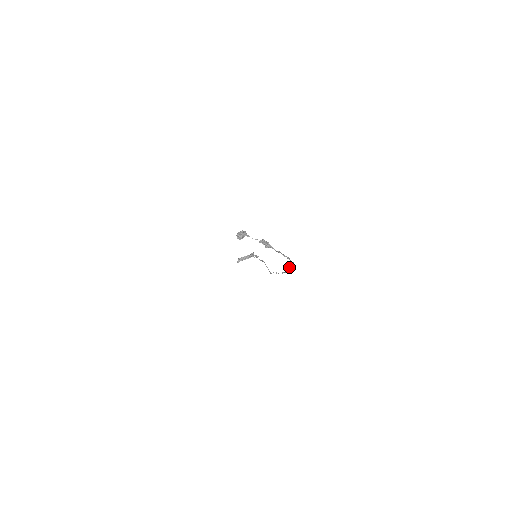
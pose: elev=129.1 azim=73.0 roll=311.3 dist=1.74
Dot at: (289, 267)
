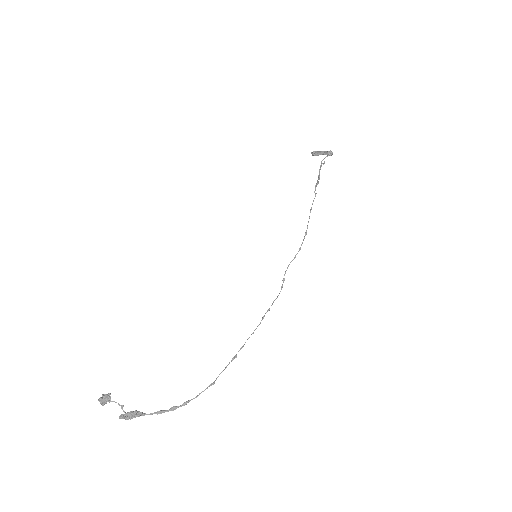
Dot at: (232, 359)
